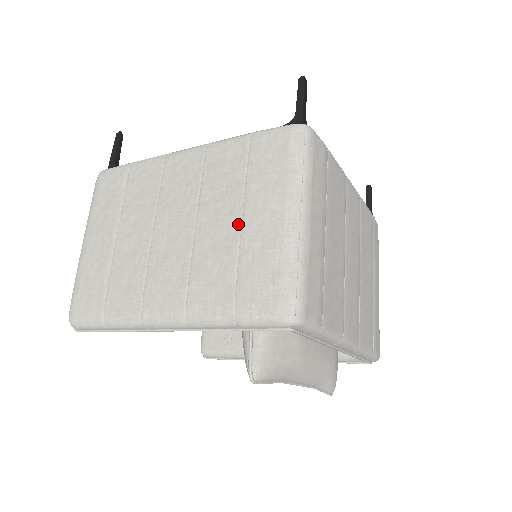
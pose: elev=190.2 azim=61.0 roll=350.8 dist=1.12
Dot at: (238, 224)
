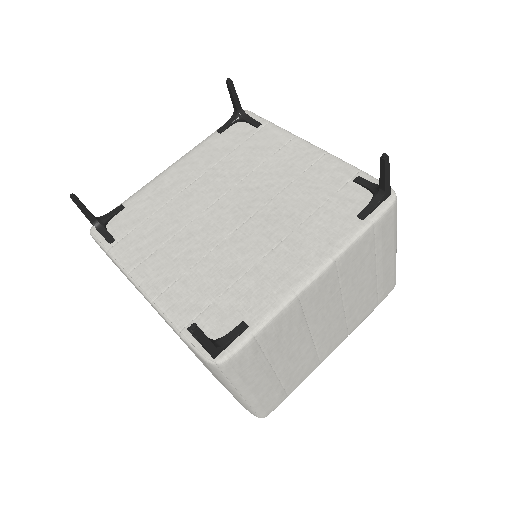
Dot at: occluded
